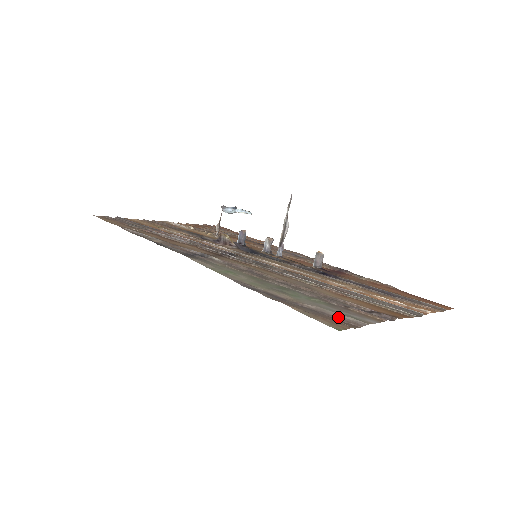
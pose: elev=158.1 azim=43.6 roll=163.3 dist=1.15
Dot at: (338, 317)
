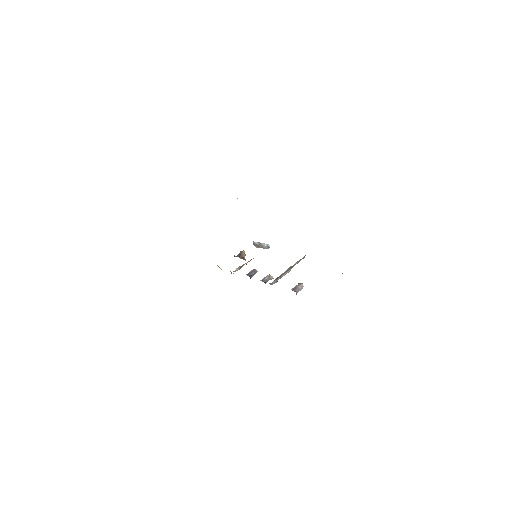
Dot at: occluded
